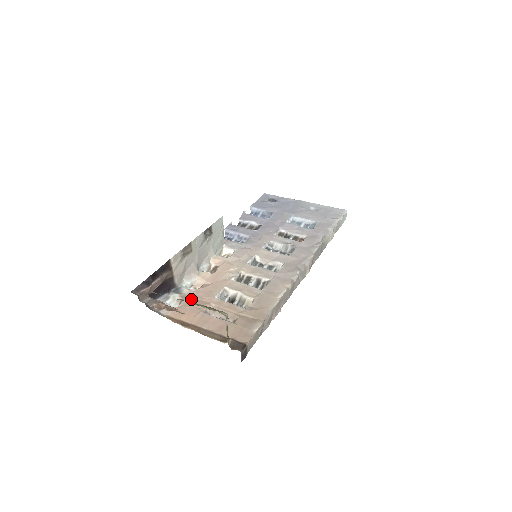
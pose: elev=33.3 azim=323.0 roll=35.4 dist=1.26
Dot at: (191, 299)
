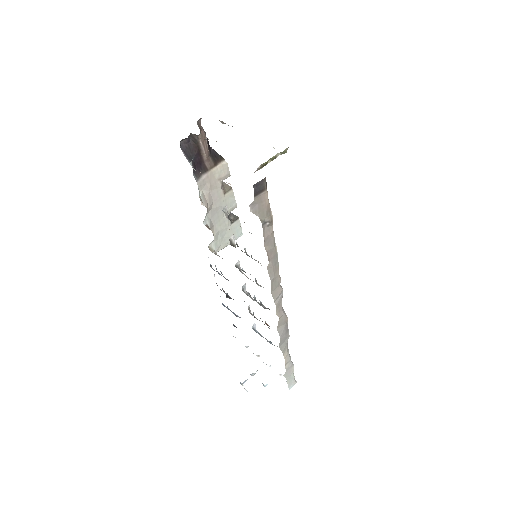
Dot at: occluded
